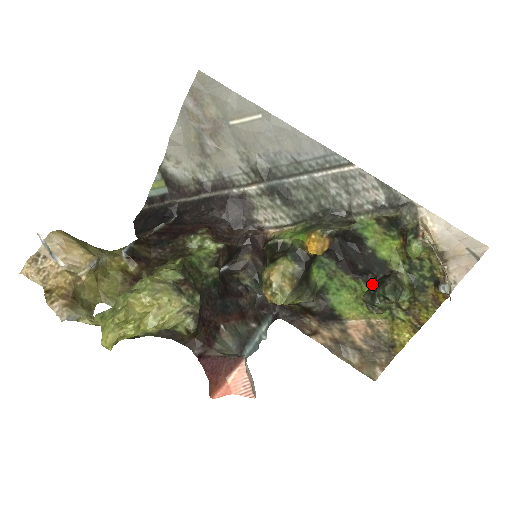
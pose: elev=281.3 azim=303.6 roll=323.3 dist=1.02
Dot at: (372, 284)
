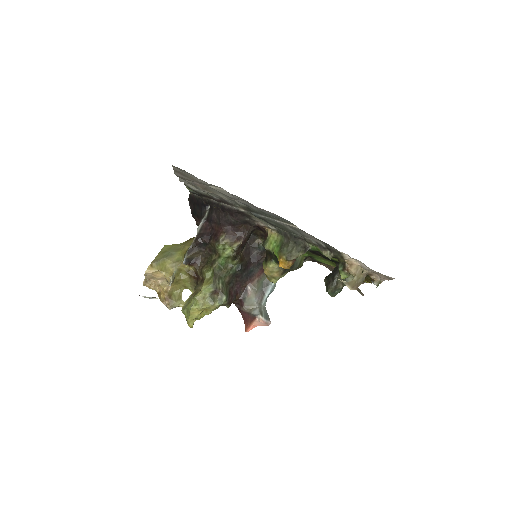
Dot at: (335, 264)
